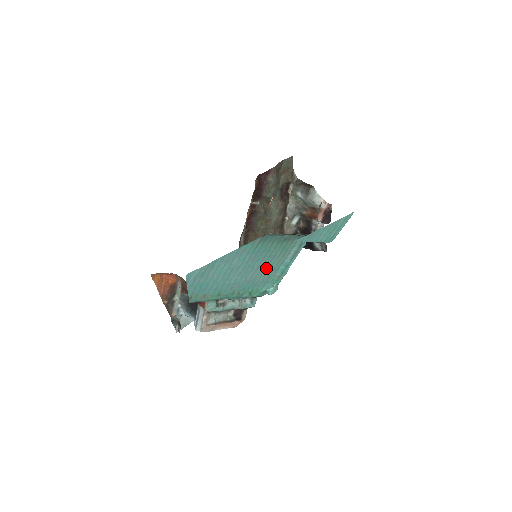
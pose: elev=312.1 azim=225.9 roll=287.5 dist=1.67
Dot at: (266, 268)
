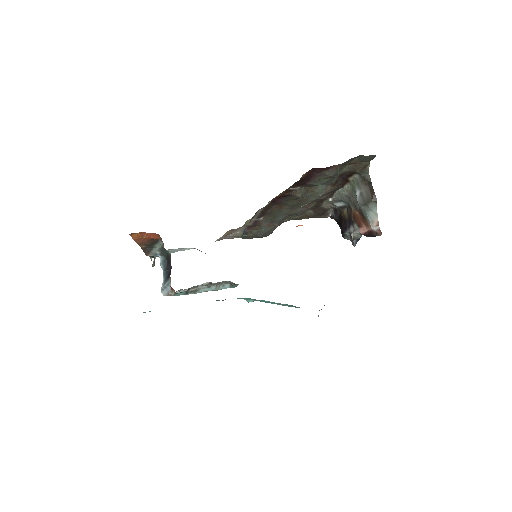
Dot at: occluded
